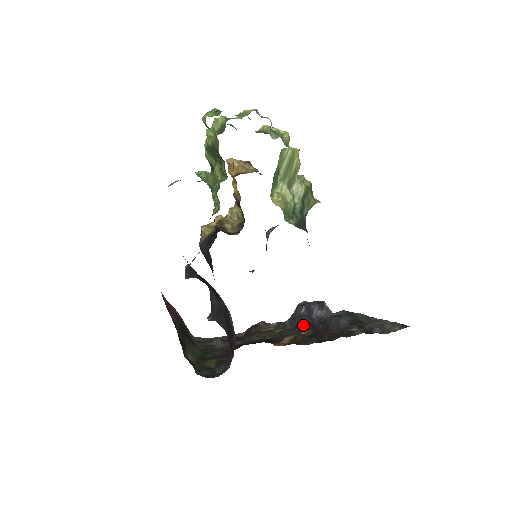
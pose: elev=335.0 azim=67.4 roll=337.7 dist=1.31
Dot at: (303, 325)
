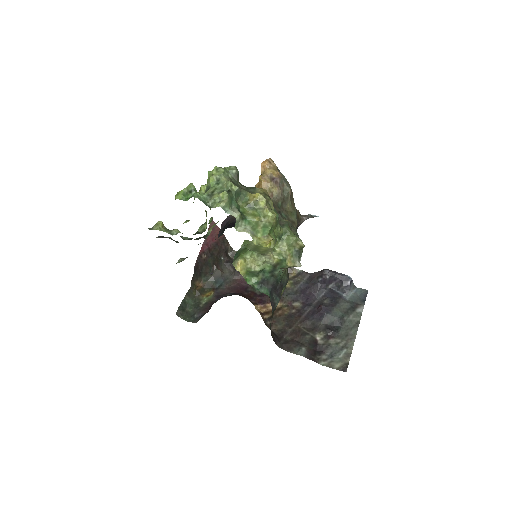
Dot at: (305, 295)
